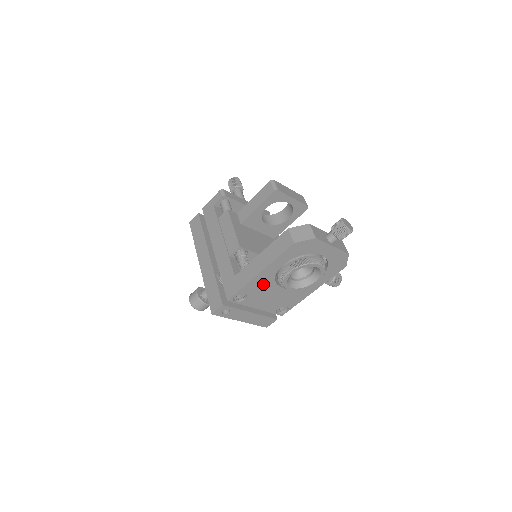
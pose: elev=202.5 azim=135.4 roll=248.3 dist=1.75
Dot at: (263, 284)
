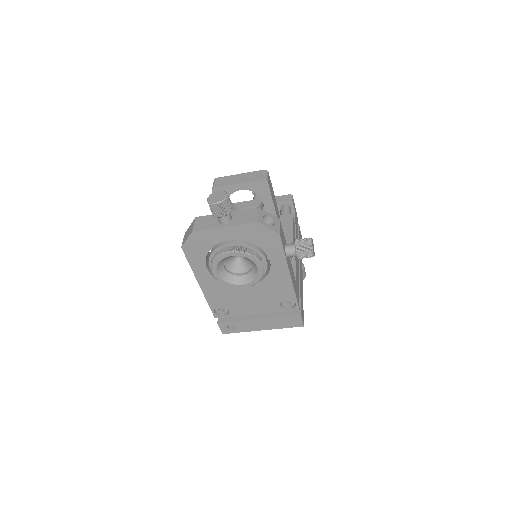
Dot at: (221, 292)
